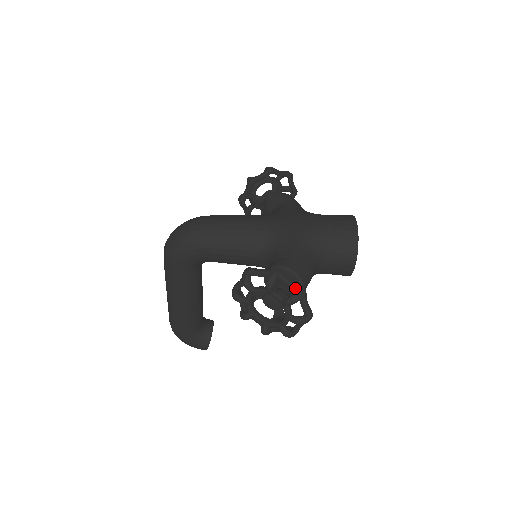
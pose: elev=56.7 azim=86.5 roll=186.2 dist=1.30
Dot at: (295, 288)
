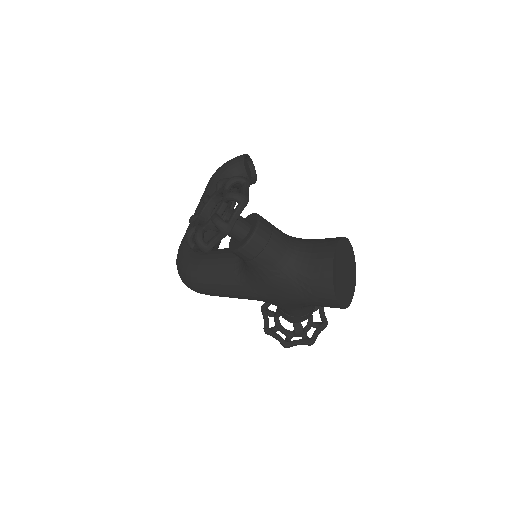
Dot at: (305, 344)
